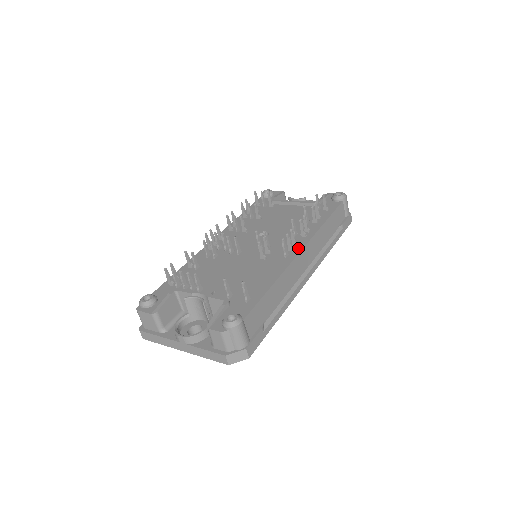
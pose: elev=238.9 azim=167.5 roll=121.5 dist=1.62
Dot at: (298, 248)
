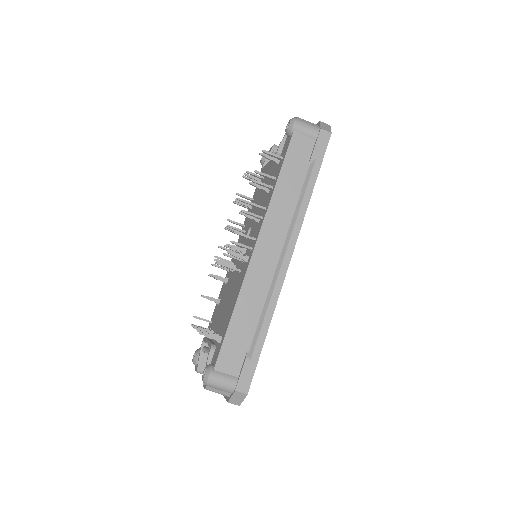
Dot at: (254, 243)
